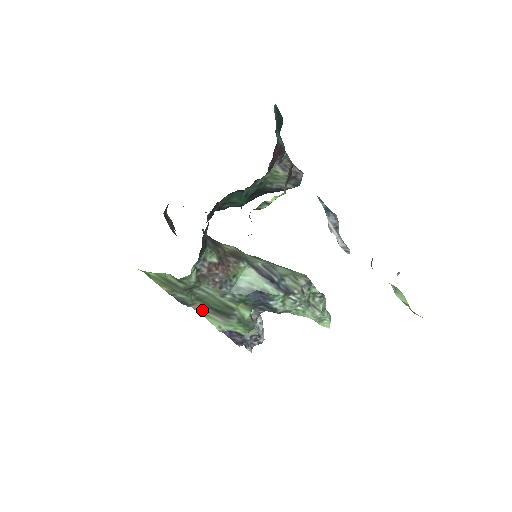
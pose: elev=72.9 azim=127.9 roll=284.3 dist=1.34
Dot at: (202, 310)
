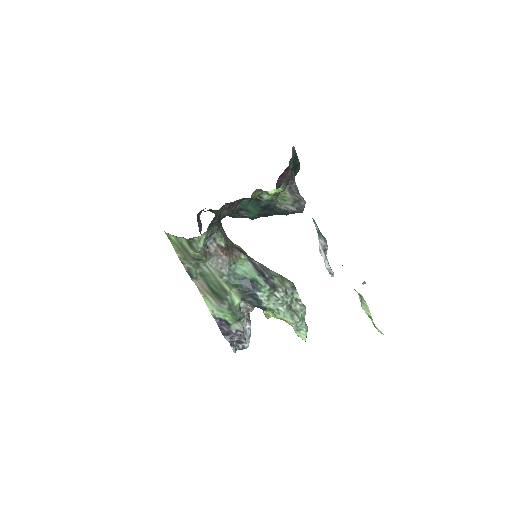
Dot at: (202, 289)
